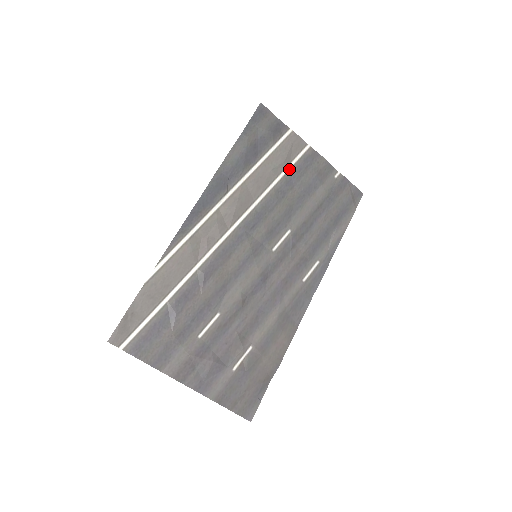
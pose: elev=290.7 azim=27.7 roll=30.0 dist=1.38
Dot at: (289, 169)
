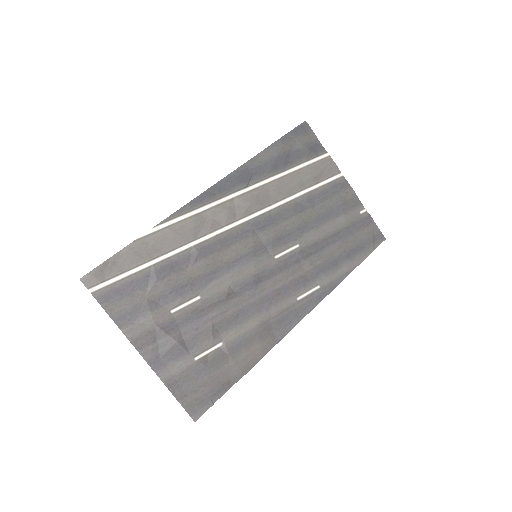
Dot at: (315, 188)
